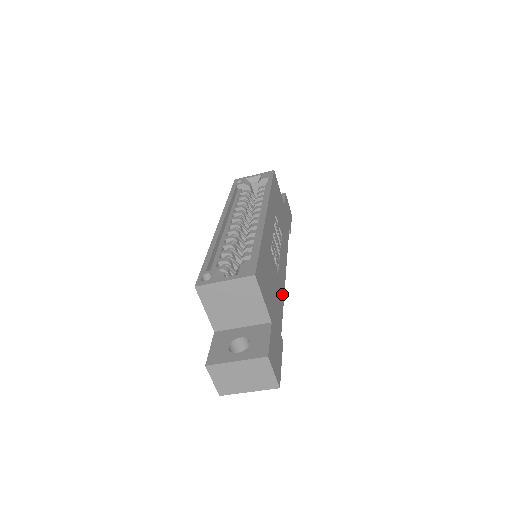
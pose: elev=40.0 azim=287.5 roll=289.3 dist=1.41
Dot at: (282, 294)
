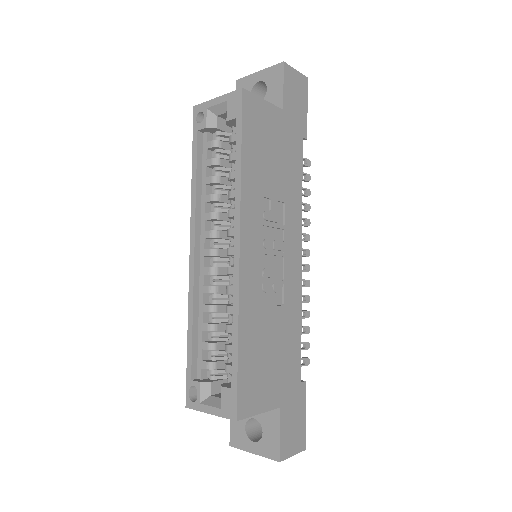
Dot at: (297, 315)
